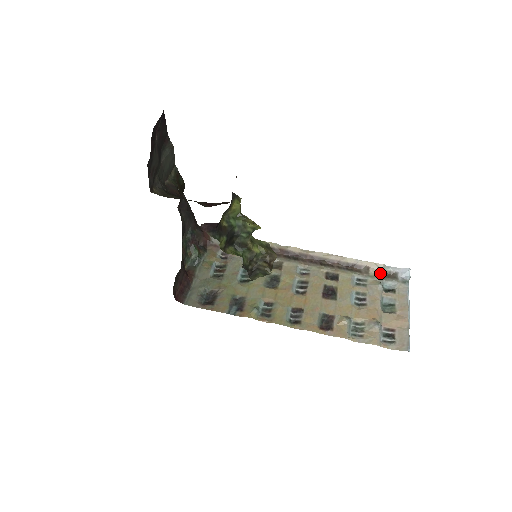
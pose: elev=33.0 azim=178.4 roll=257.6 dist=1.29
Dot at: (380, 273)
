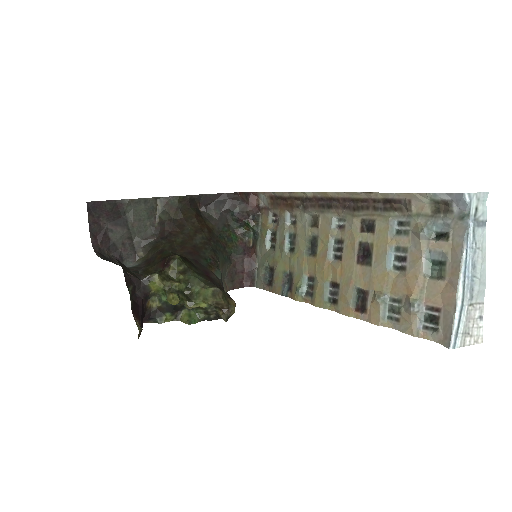
Dot at: (426, 207)
